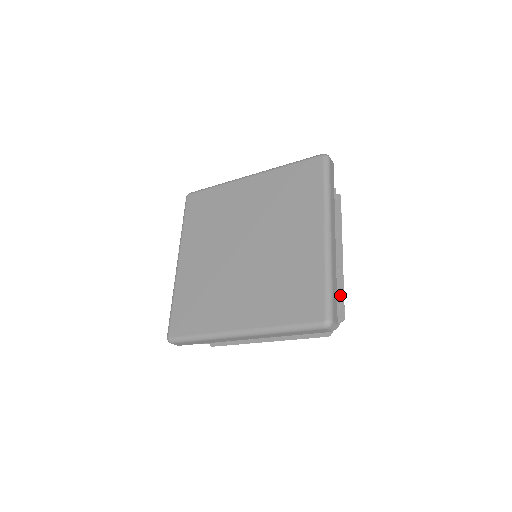
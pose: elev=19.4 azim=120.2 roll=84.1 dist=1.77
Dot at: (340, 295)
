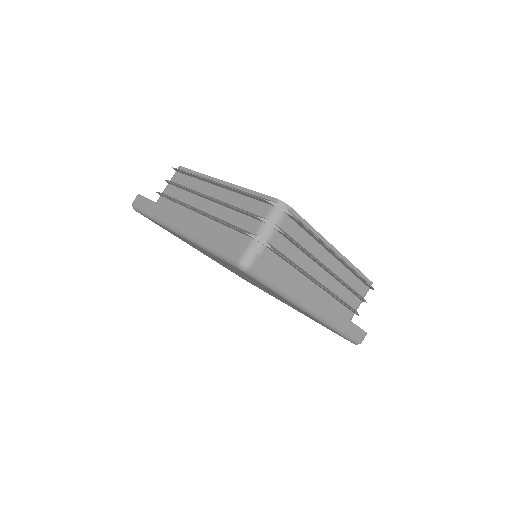
Dot at: occluded
